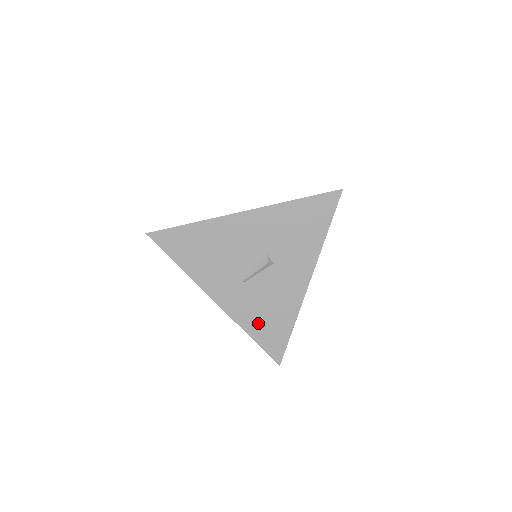
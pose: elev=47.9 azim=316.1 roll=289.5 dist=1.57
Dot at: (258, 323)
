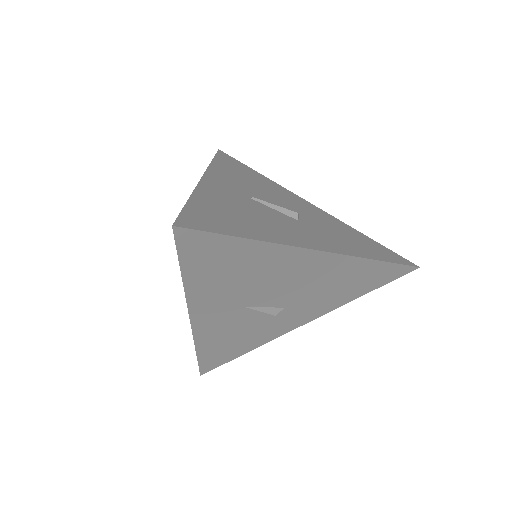
Dot at: (217, 206)
